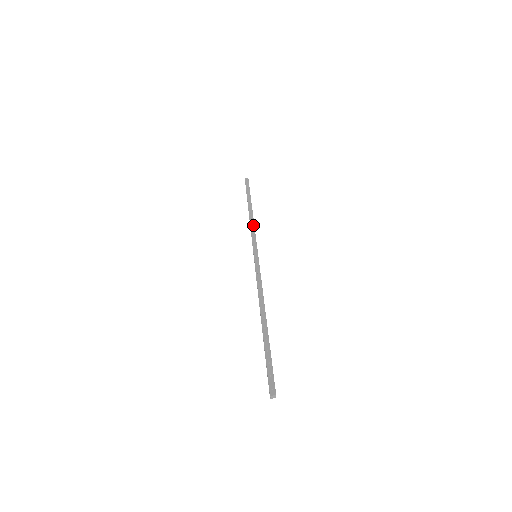
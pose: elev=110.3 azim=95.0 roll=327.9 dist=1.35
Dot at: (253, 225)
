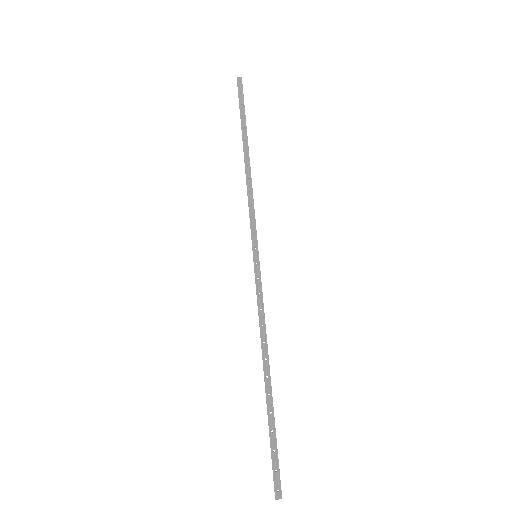
Dot at: (251, 192)
